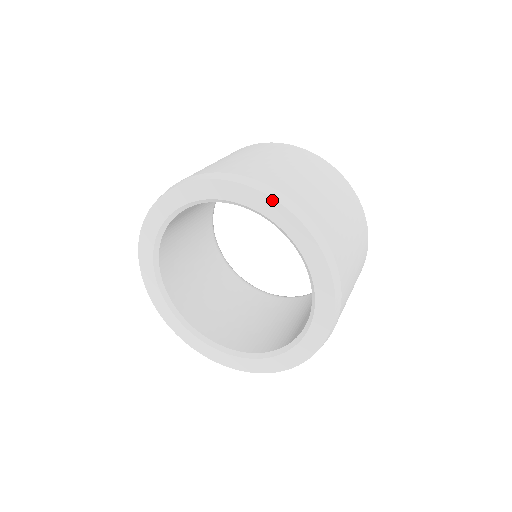
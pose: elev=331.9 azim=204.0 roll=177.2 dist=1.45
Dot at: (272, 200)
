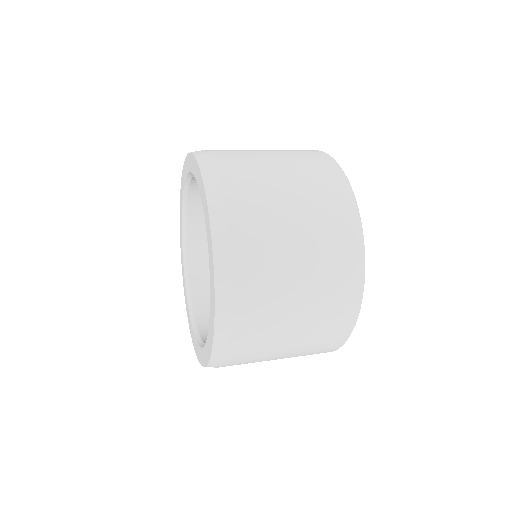
Dot at: (200, 174)
